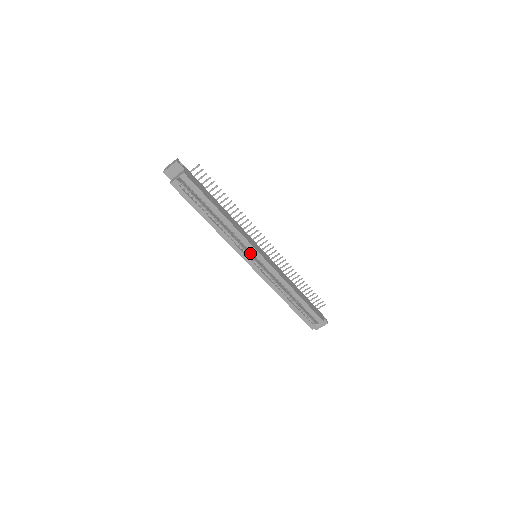
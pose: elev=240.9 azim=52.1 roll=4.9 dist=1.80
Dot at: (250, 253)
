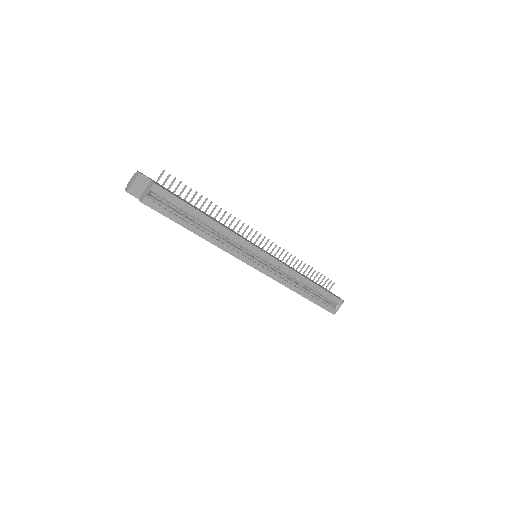
Dot at: occluded
